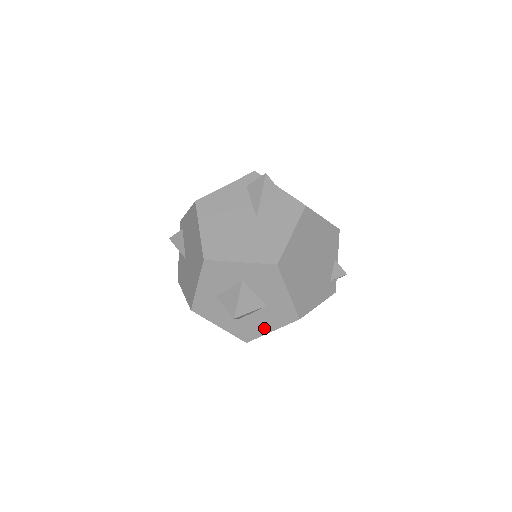
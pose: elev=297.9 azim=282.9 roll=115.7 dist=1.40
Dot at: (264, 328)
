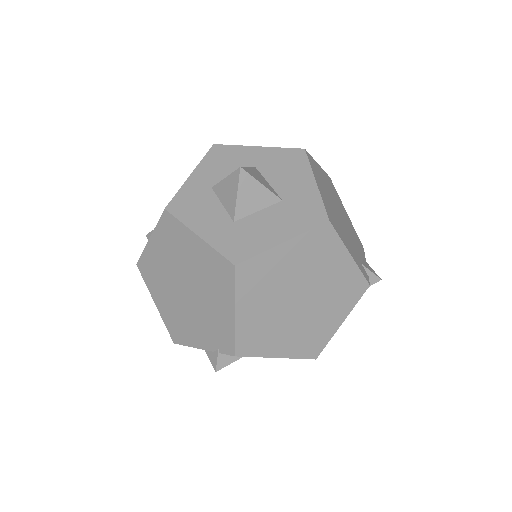
Dot at: (271, 237)
